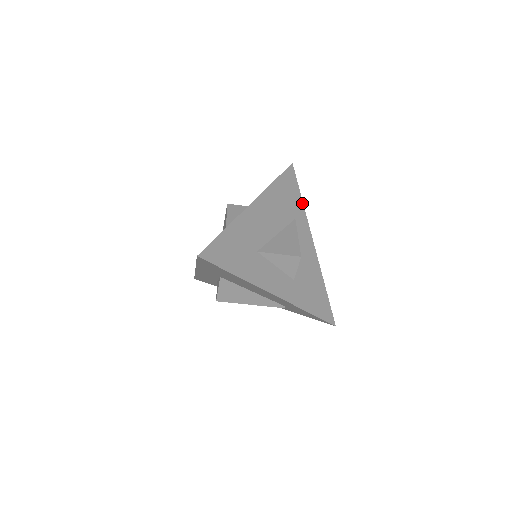
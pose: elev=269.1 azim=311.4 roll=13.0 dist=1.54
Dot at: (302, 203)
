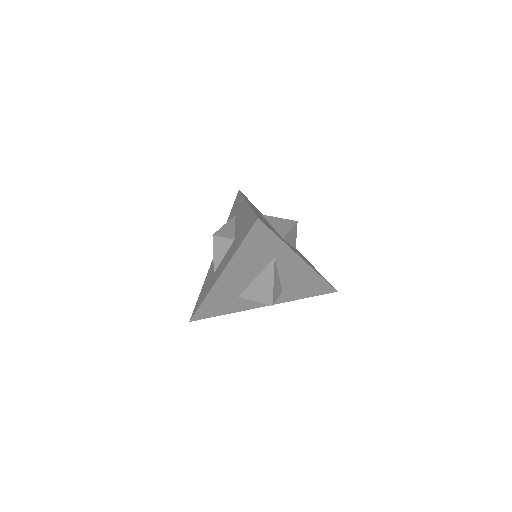
Dot at: (281, 242)
